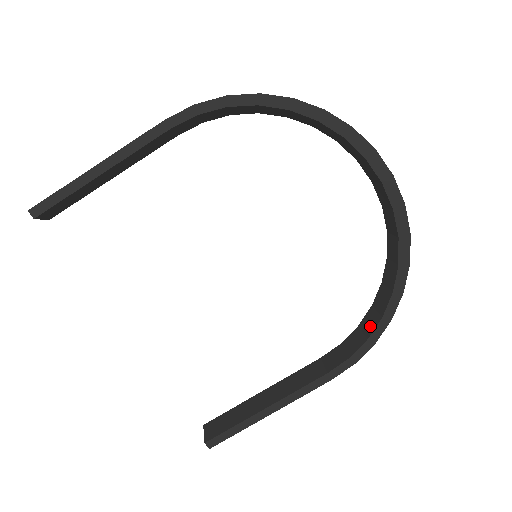
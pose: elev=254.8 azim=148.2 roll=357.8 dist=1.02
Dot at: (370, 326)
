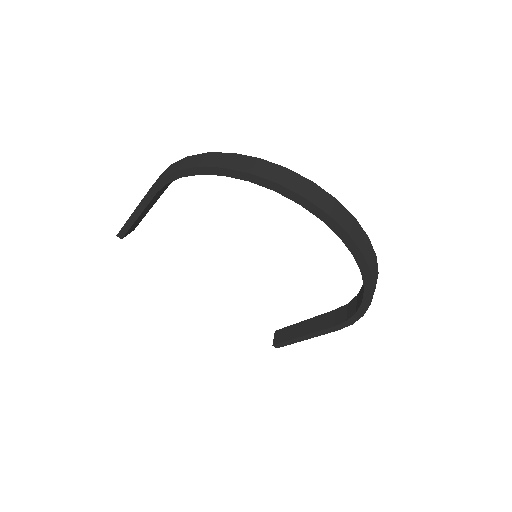
Dot at: (358, 303)
